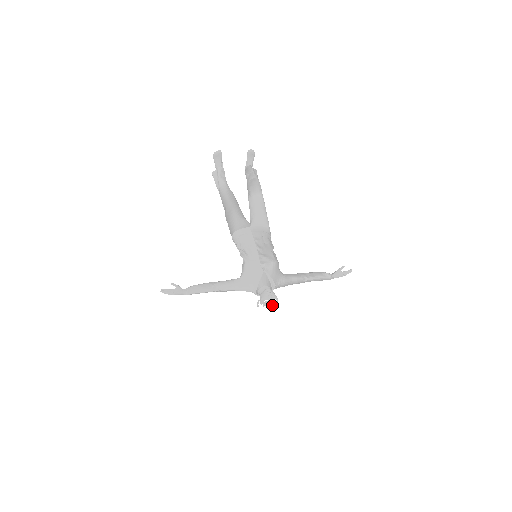
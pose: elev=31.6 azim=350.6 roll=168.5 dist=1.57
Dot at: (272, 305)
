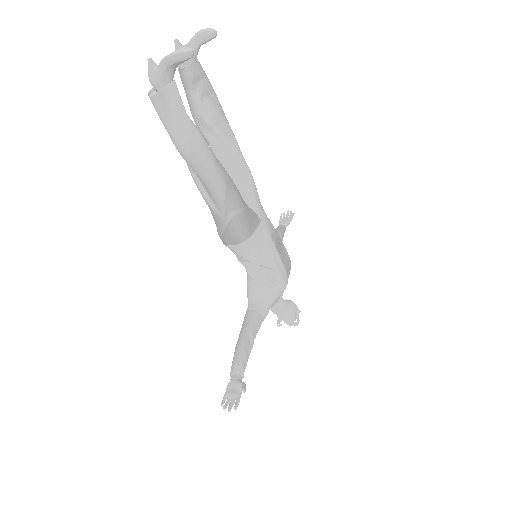
Dot at: occluded
